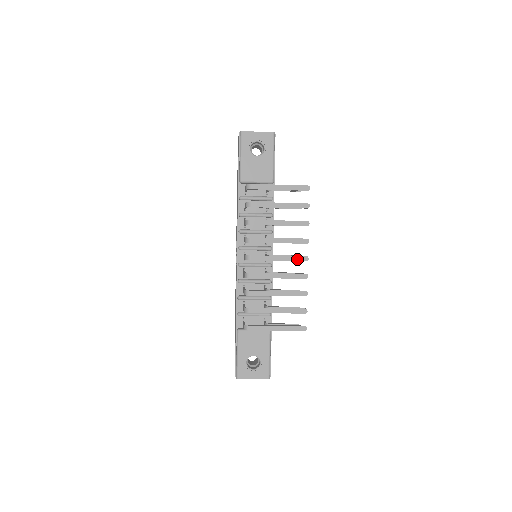
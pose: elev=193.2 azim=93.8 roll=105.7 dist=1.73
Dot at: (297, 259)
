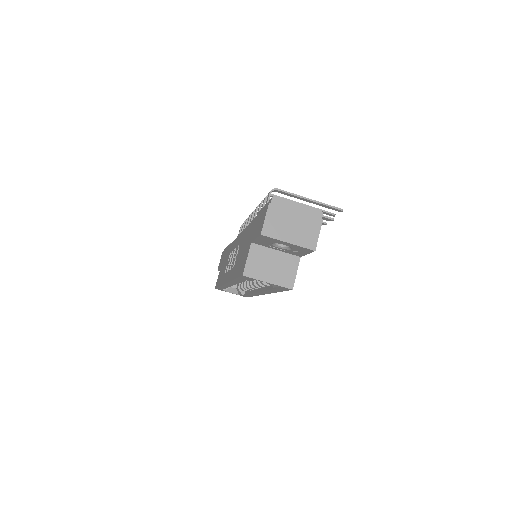
Dot at: occluded
